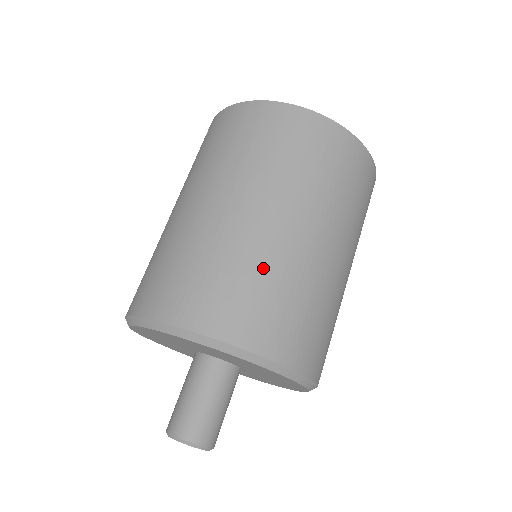
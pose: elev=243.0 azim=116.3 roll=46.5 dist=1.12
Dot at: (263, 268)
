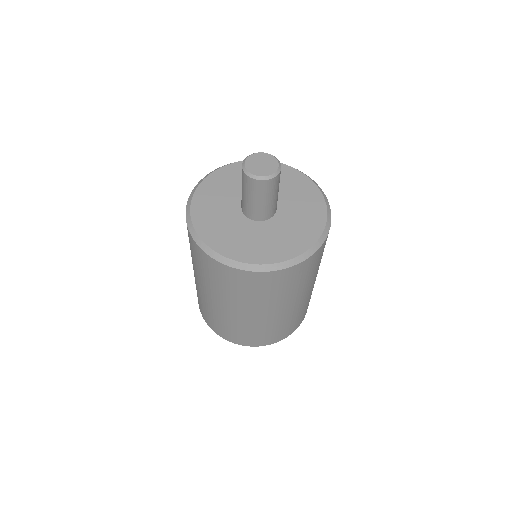
Dot at: occluded
